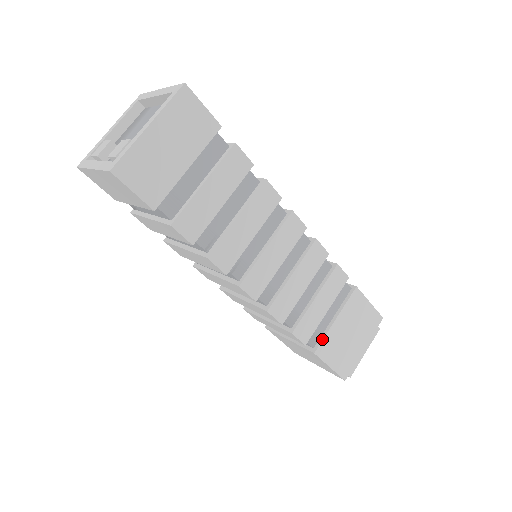
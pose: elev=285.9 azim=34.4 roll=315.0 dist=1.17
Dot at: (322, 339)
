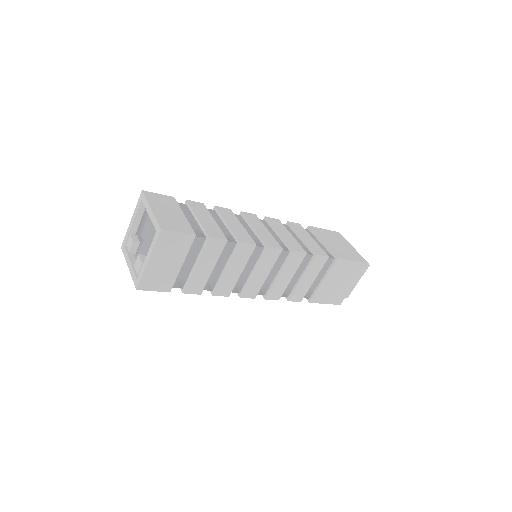
Dot at: (314, 294)
